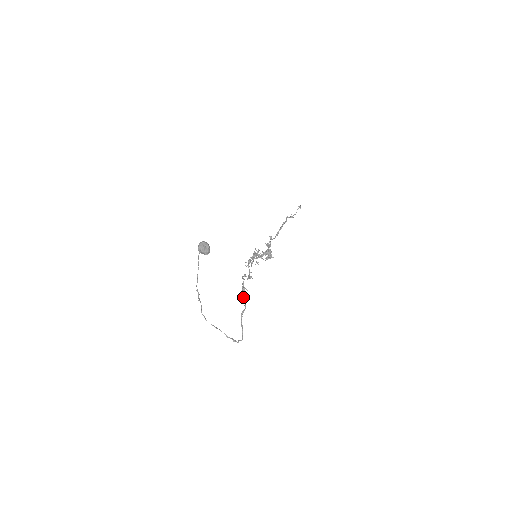
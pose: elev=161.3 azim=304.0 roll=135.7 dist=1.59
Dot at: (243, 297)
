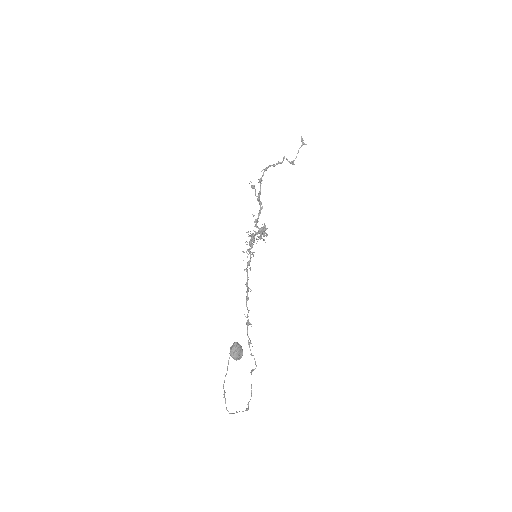
Dot at: (250, 342)
